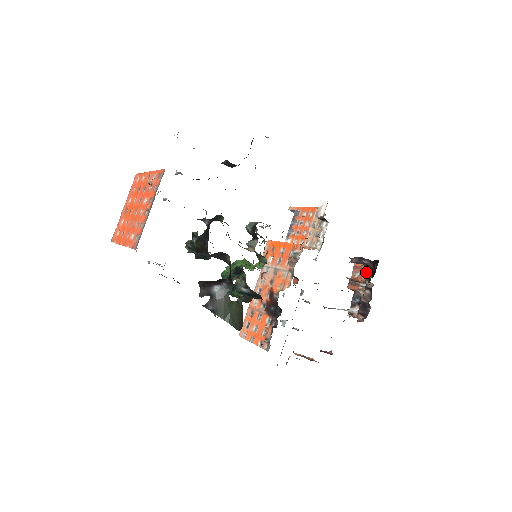
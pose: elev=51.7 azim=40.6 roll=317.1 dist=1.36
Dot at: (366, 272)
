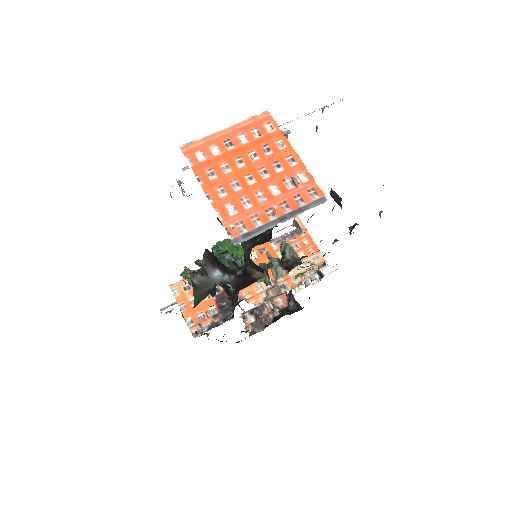
Dot at: (282, 299)
